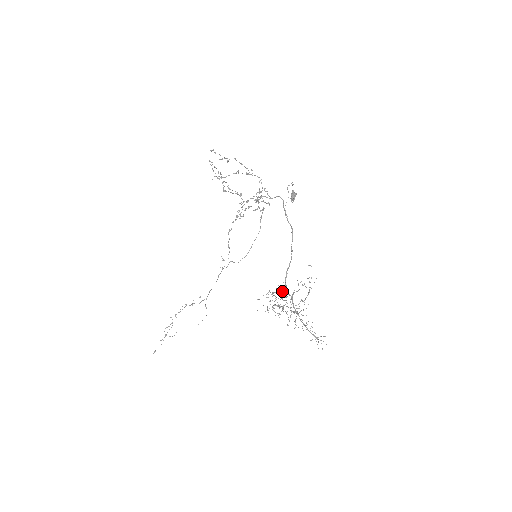
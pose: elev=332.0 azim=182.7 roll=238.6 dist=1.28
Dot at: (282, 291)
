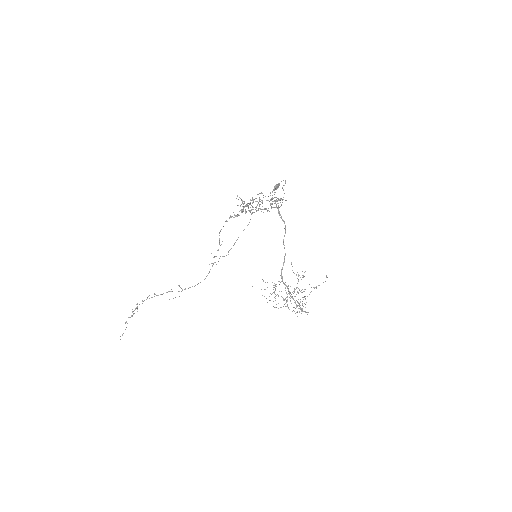
Dot at: (296, 294)
